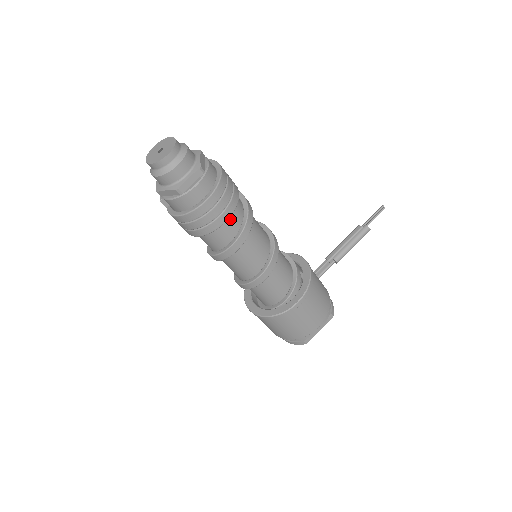
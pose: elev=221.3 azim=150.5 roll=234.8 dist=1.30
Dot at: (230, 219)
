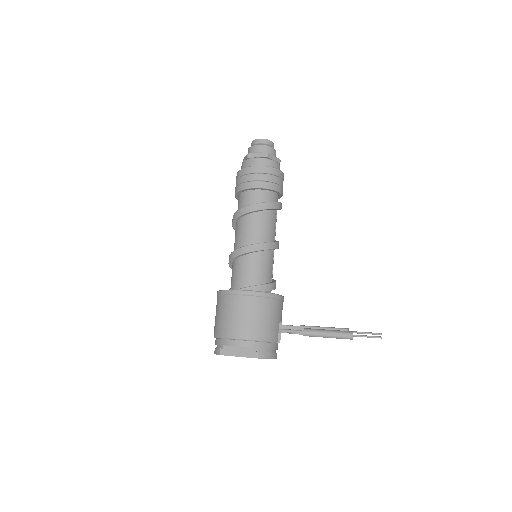
Dot at: (256, 194)
